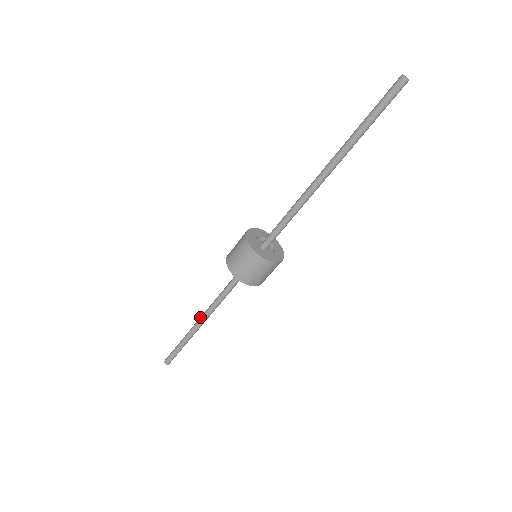
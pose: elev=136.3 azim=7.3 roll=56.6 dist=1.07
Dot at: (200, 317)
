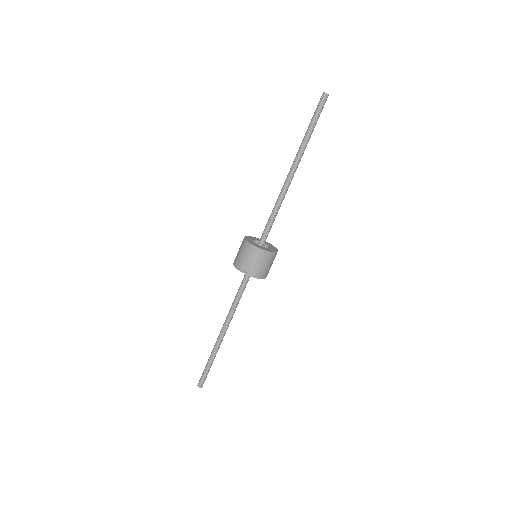
Dot at: occluded
